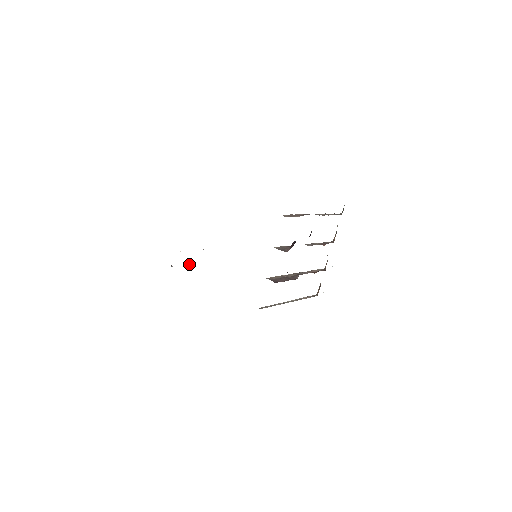
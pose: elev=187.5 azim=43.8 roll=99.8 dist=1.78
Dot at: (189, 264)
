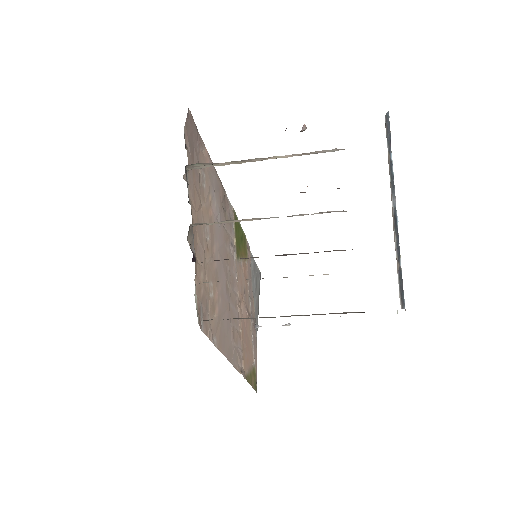
Dot at: (286, 325)
